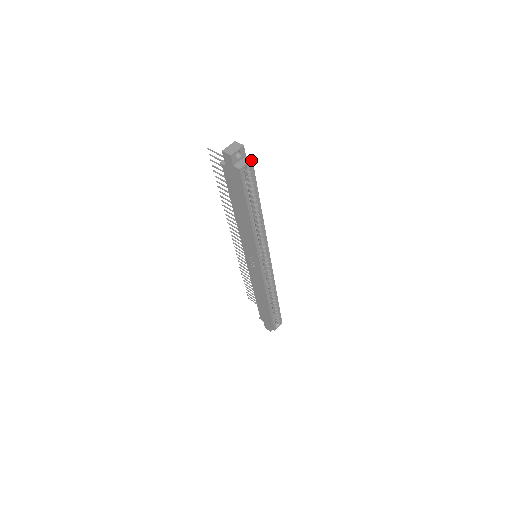
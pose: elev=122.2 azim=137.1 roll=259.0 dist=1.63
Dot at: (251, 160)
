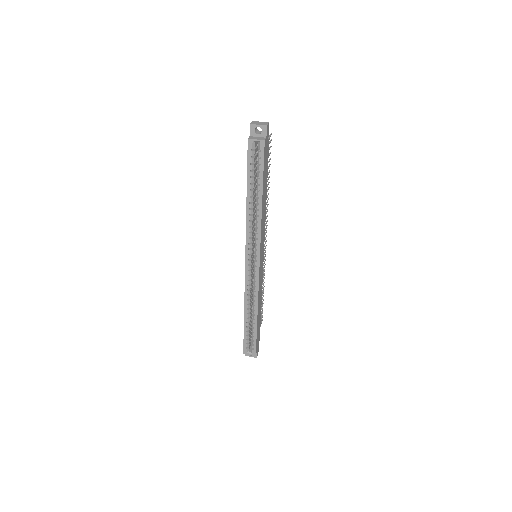
Dot at: (263, 140)
